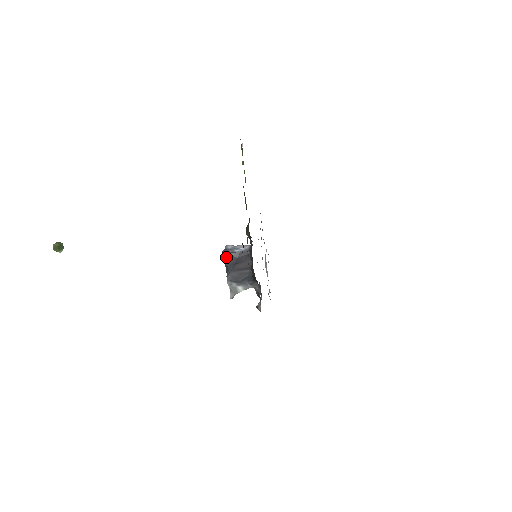
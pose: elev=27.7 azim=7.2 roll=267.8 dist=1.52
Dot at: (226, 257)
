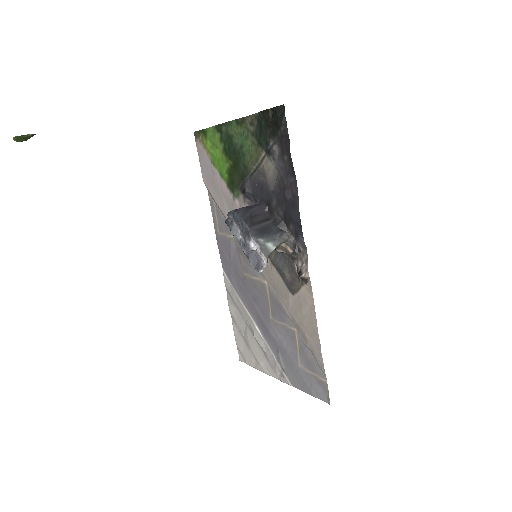
Dot at: (237, 212)
